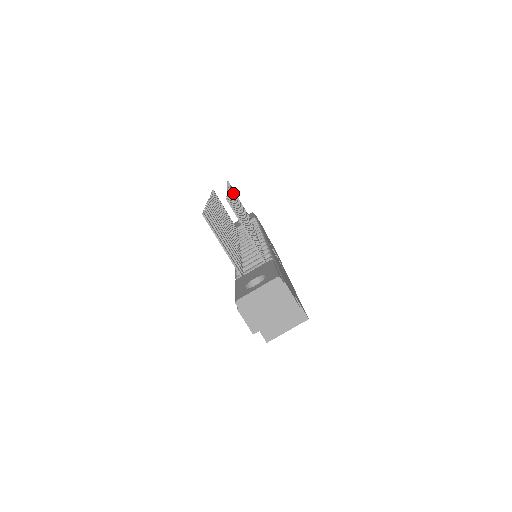
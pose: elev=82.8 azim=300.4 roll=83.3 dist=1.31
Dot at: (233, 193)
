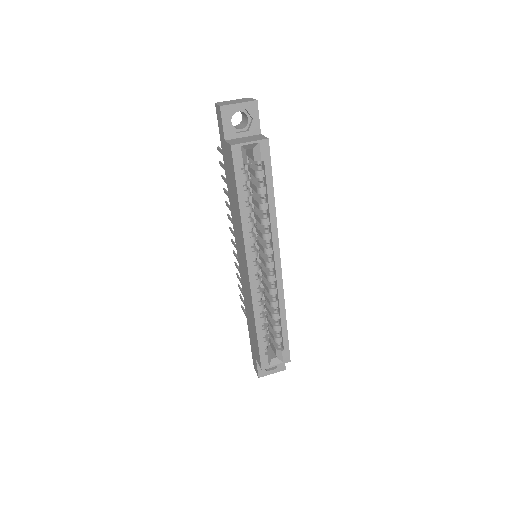
Dot at: occluded
